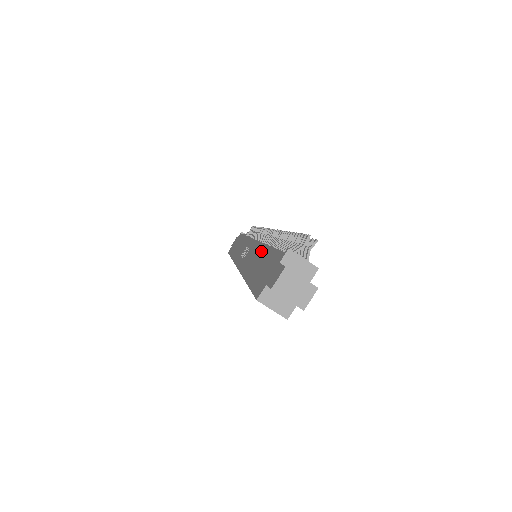
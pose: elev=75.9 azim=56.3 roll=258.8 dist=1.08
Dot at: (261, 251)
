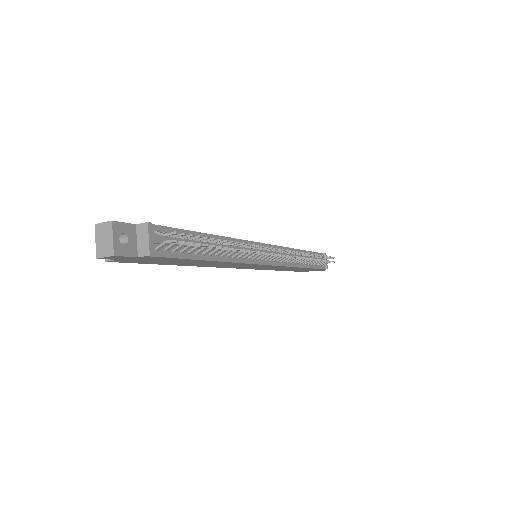
Dot at: occluded
